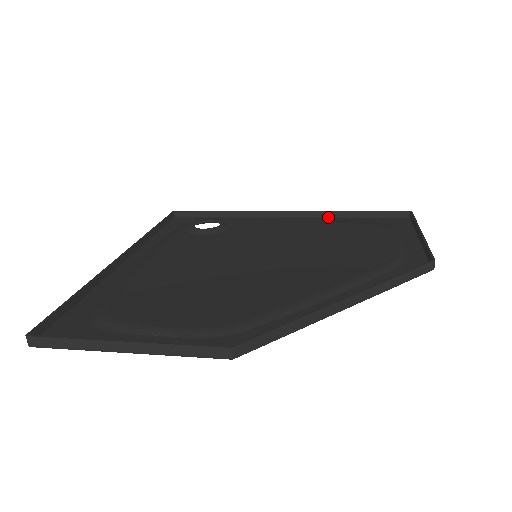
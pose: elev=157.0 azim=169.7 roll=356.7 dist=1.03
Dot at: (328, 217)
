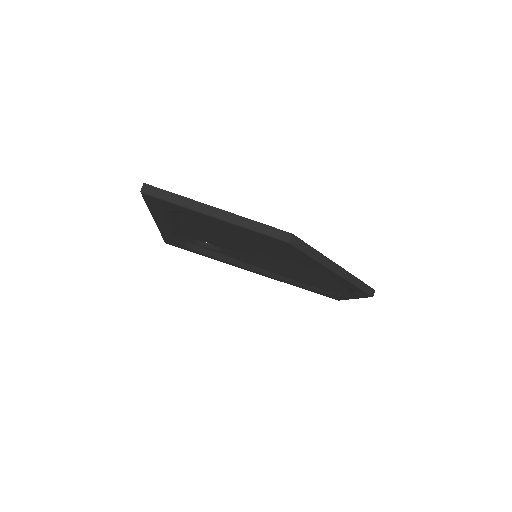
Dot at: occluded
